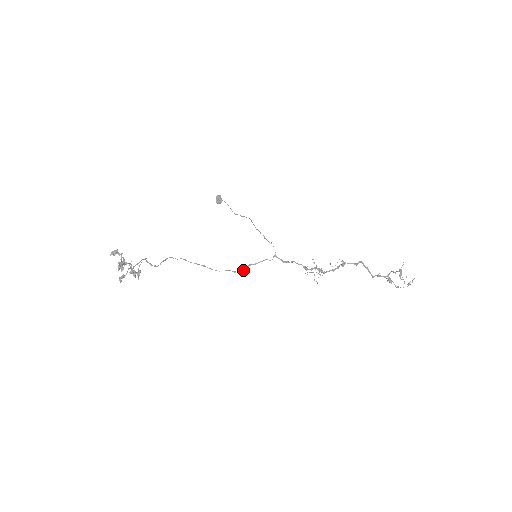
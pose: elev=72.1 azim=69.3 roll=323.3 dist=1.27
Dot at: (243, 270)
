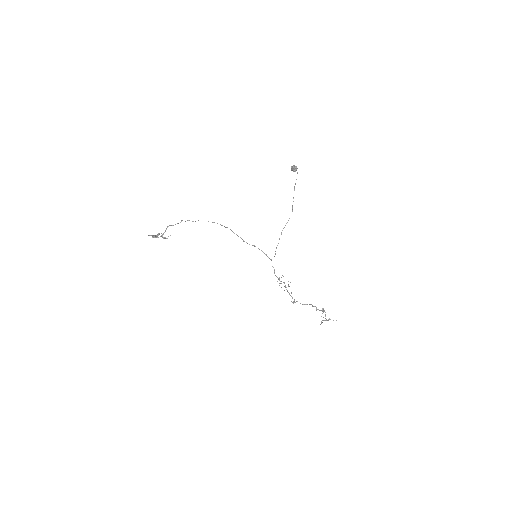
Dot at: occluded
